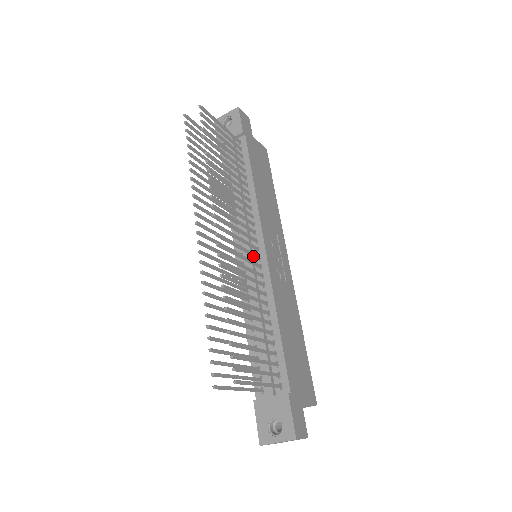
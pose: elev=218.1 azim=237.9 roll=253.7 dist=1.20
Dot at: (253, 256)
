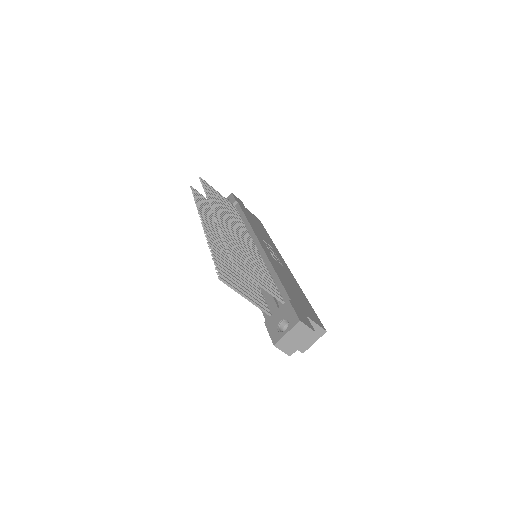
Dot at: occluded
